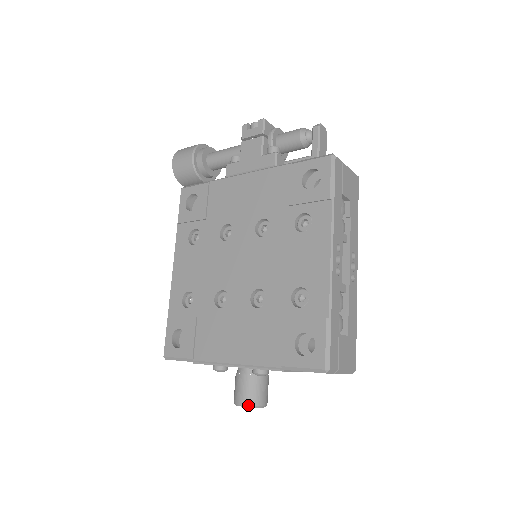
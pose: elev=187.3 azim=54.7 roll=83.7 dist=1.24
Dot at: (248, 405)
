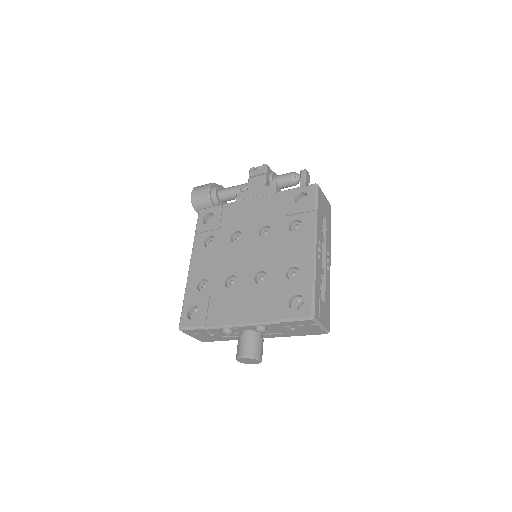
Dot at: (249, 356)
